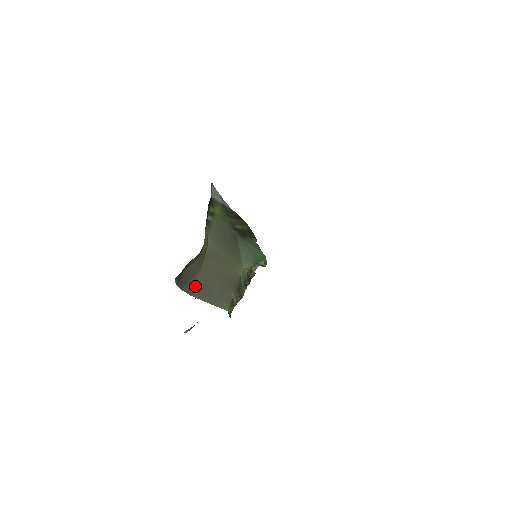
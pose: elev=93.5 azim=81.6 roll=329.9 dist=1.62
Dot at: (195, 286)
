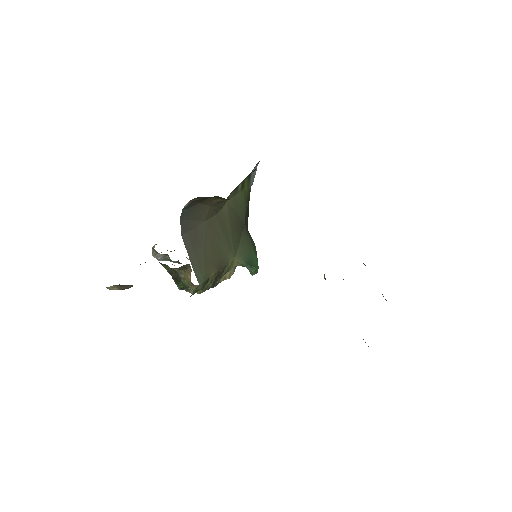
Dot at: (191, 230)
